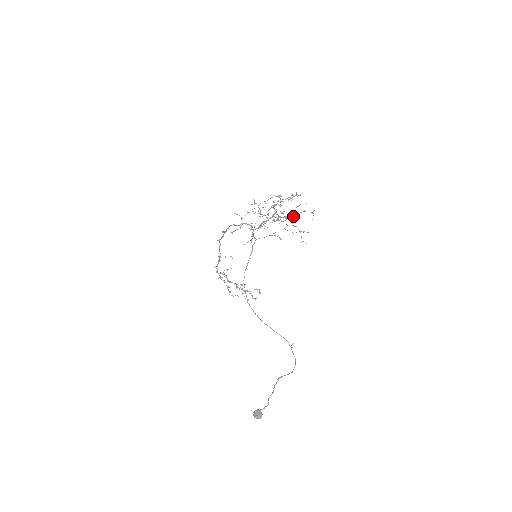
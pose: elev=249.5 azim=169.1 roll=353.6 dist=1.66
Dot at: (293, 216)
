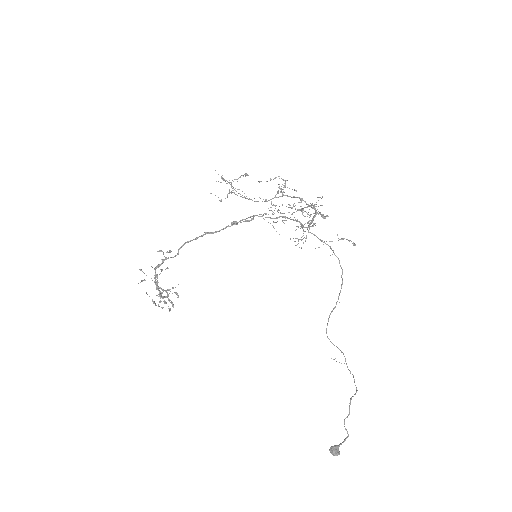
Dot at: occluded
